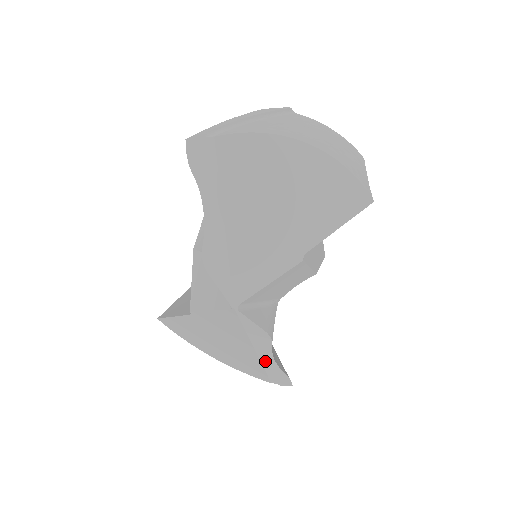
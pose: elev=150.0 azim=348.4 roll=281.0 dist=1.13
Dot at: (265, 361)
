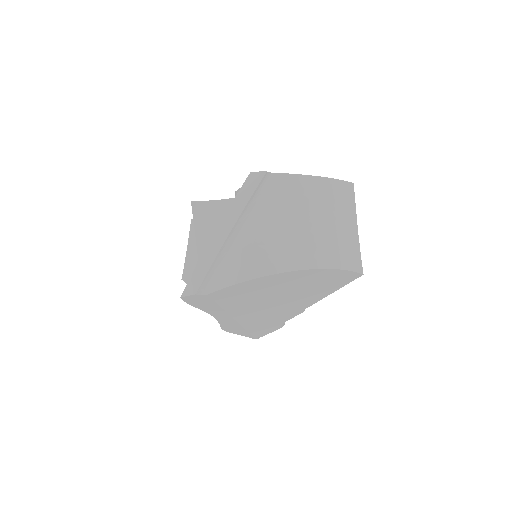
Dot at: occluded
